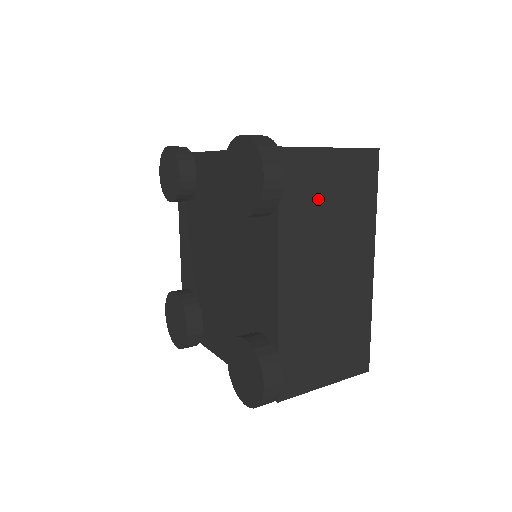
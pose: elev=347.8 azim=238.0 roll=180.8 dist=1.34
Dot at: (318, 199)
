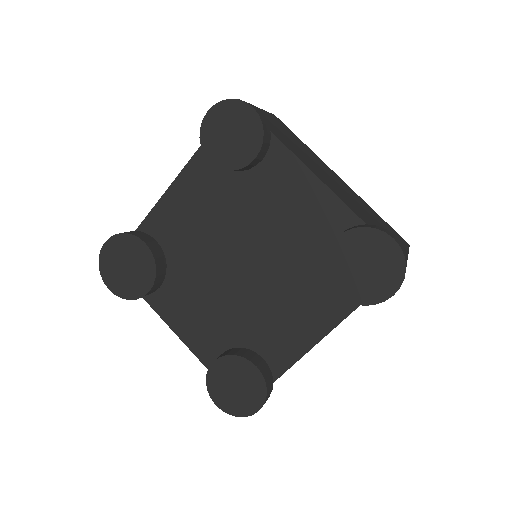
Dot at: occluded
